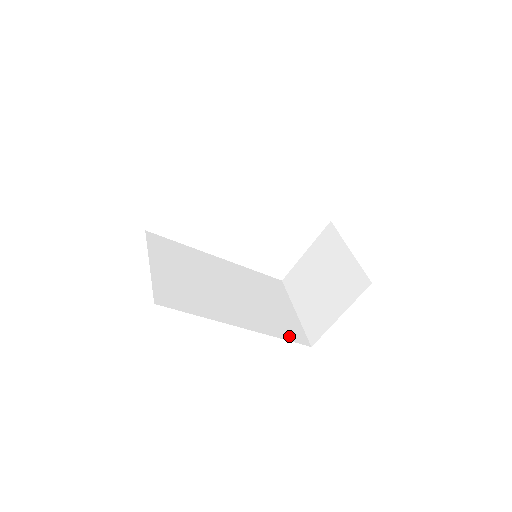
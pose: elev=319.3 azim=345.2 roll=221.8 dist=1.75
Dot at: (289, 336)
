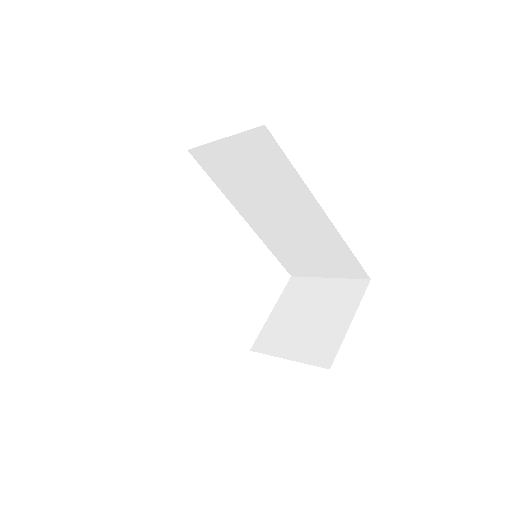
Dot at: occluded
